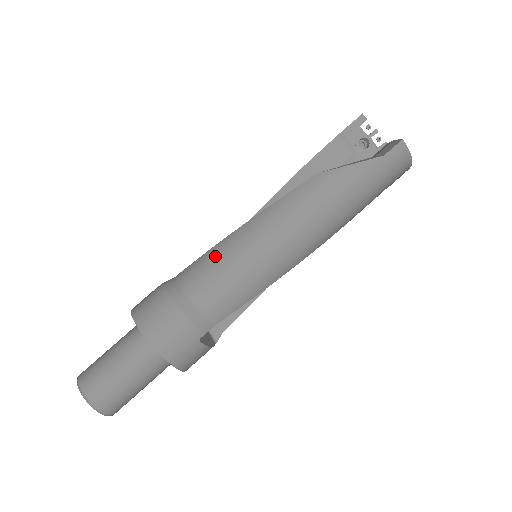
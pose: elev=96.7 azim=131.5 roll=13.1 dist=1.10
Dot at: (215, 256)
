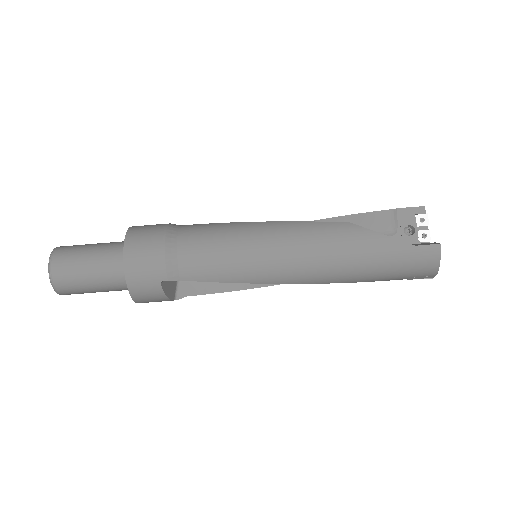
Dot at: (222, 229)
